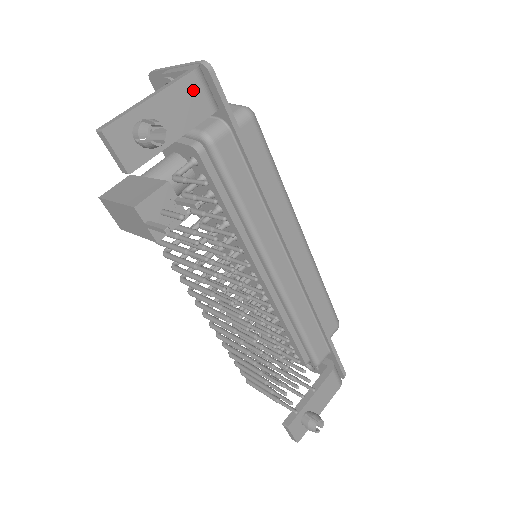
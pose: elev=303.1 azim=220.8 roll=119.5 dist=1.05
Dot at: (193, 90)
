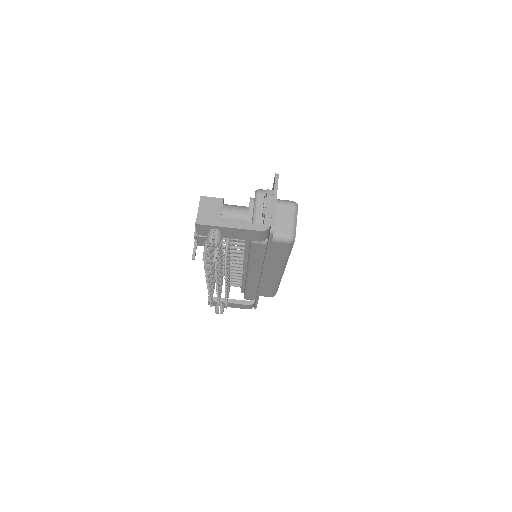
Dot at: (255, 234)
